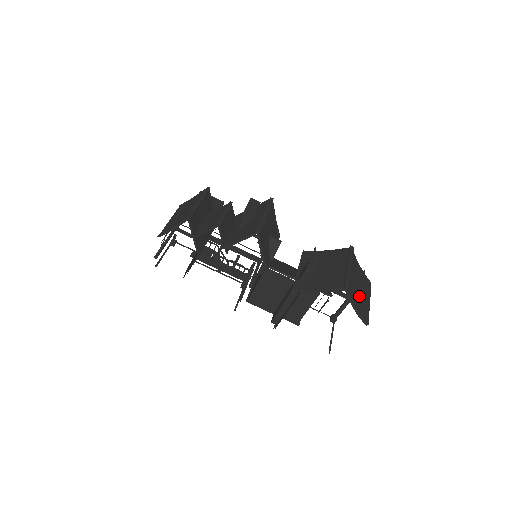
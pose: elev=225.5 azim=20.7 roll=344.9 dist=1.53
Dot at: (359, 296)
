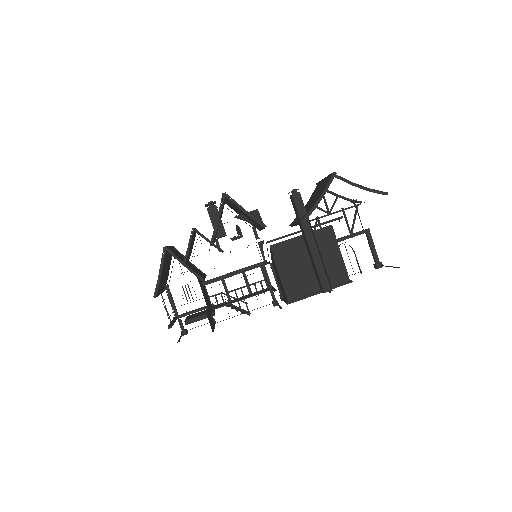
Dot at: occluded
